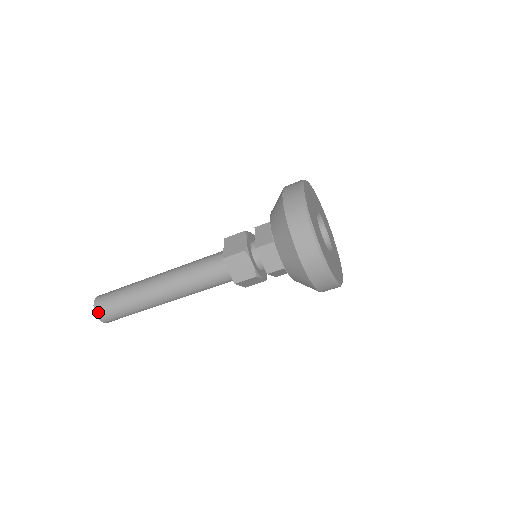
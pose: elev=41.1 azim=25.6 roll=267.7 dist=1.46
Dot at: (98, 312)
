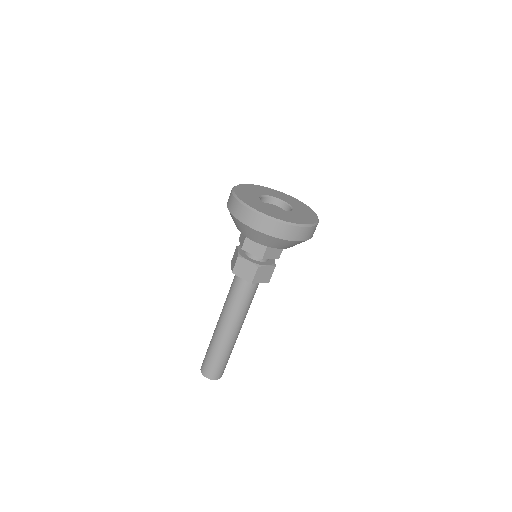
Dot at: (205, 374)
